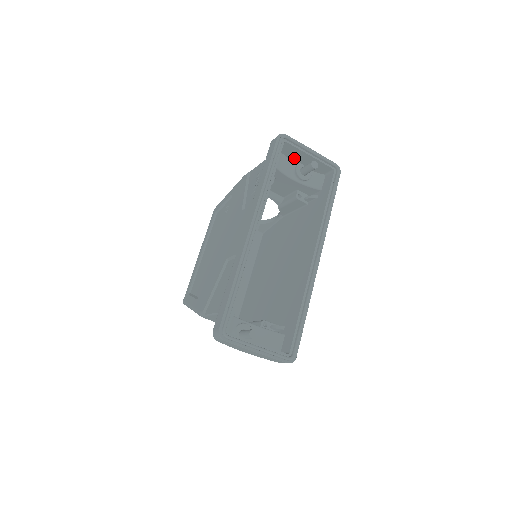
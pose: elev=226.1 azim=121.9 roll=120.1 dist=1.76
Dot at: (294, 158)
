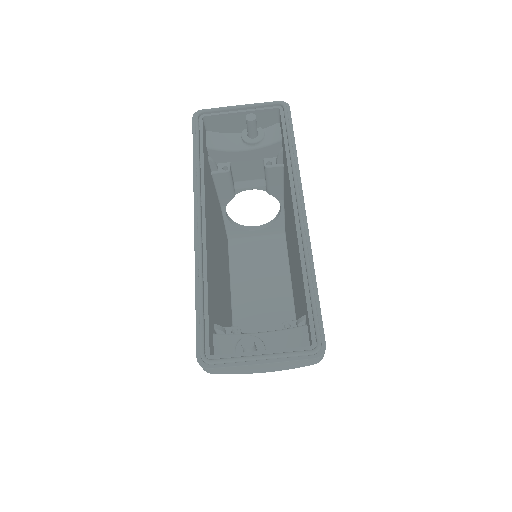
Dot at: (233, 128)
